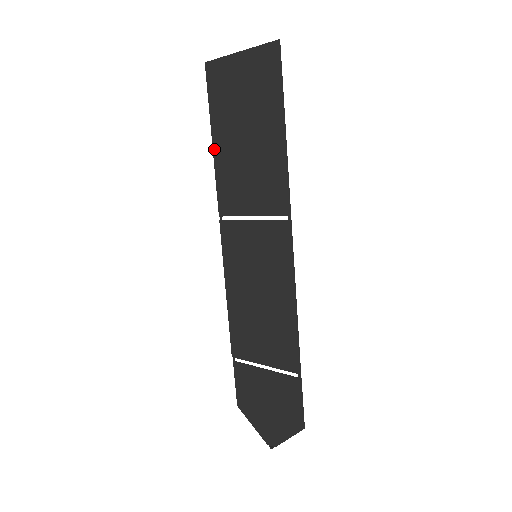
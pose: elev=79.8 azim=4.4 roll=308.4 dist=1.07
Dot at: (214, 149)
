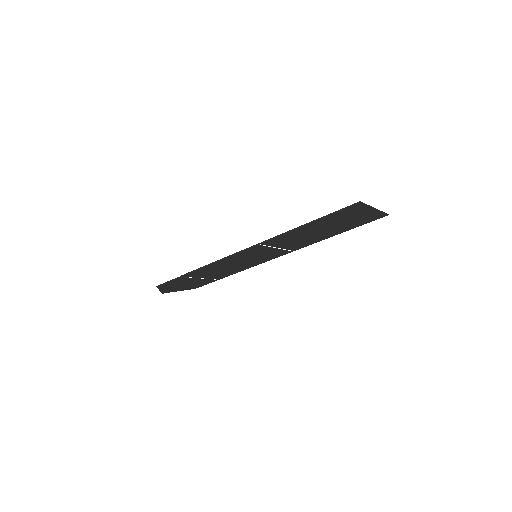
Dot at: (302, 227)
